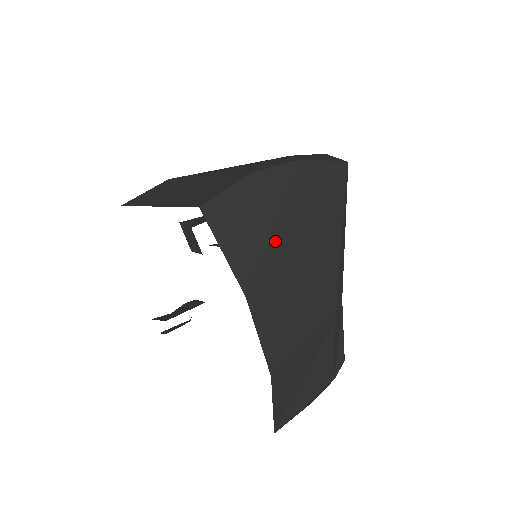
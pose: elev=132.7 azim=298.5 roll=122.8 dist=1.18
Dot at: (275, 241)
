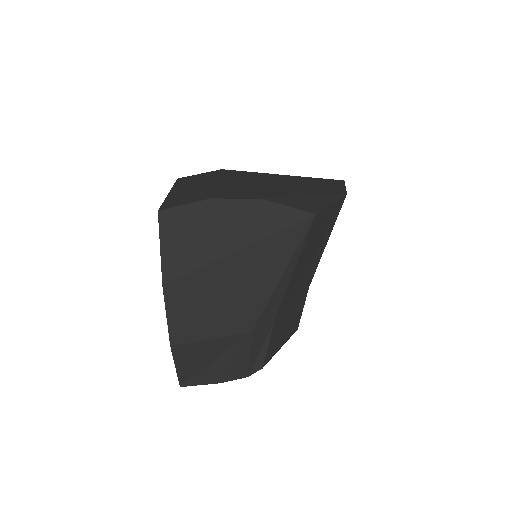
Dot at: (206, 255)
